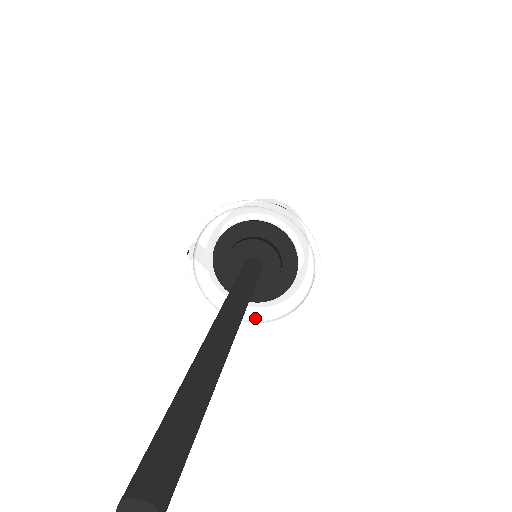
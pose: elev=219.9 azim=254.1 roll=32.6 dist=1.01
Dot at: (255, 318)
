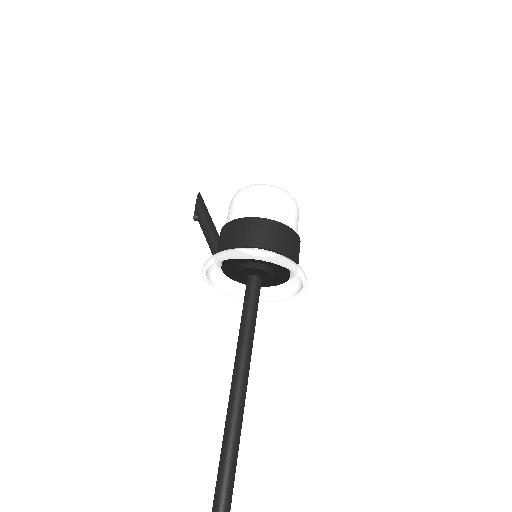
Dot at: occluded
